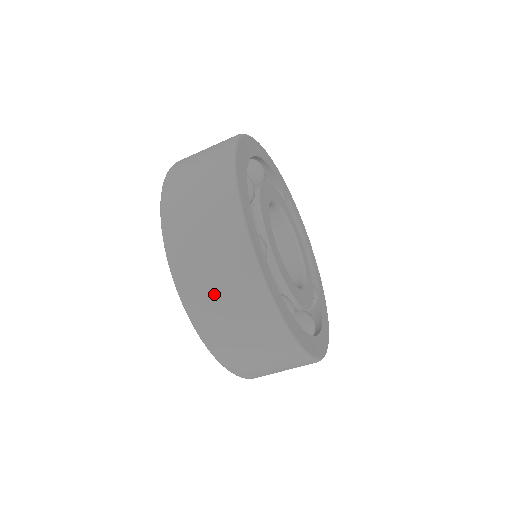
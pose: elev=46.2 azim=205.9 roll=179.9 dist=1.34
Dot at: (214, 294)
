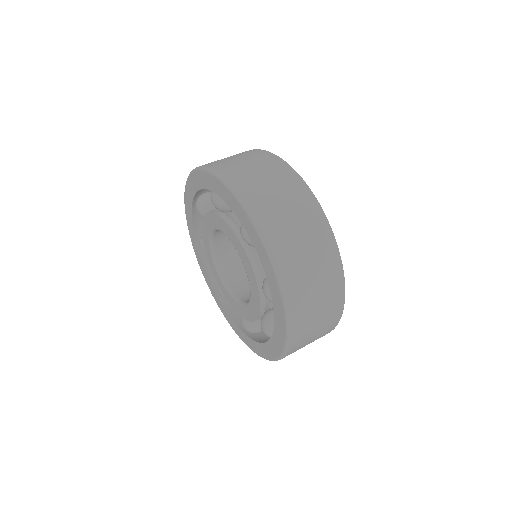
Dot at: (292, 231)
